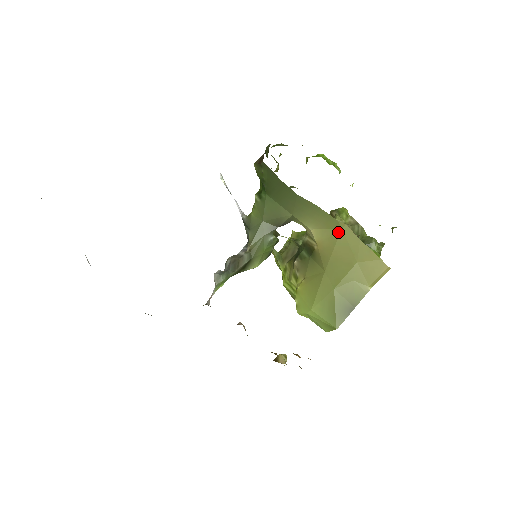
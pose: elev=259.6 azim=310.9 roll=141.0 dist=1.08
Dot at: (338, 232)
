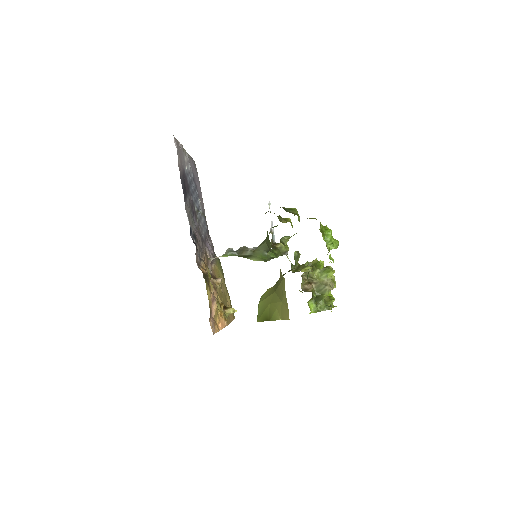
Dot at: (282, 279)
